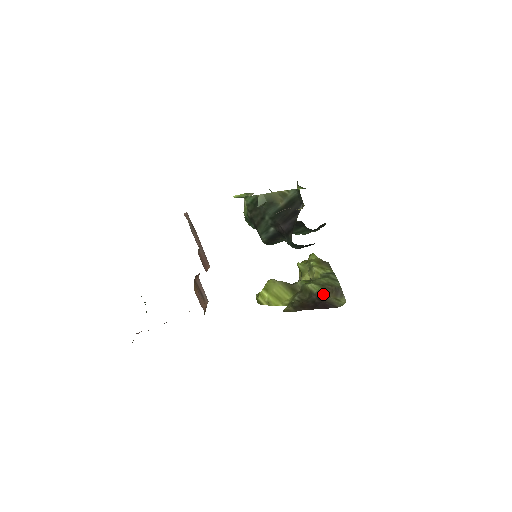
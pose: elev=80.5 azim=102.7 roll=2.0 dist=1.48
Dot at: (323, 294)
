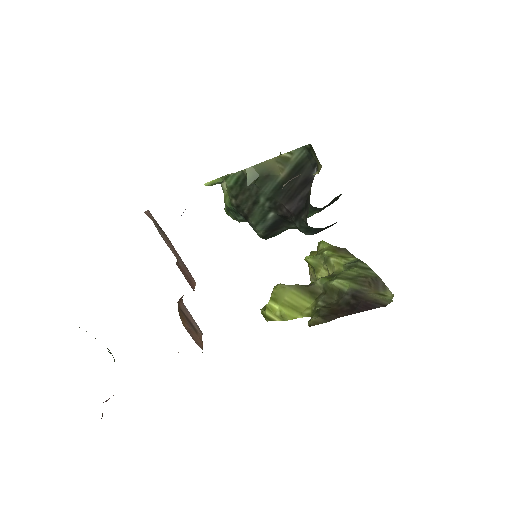
Dot at: (359, 291)
